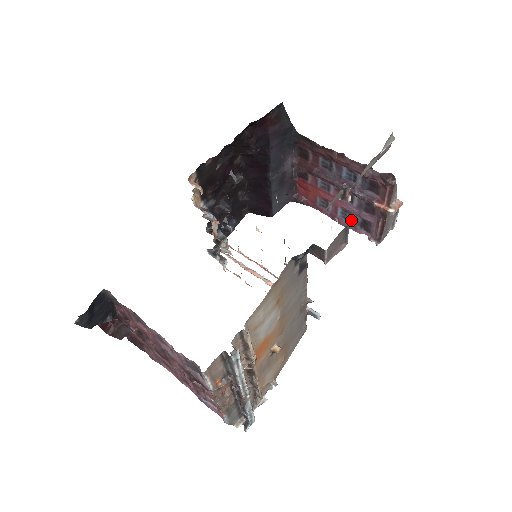
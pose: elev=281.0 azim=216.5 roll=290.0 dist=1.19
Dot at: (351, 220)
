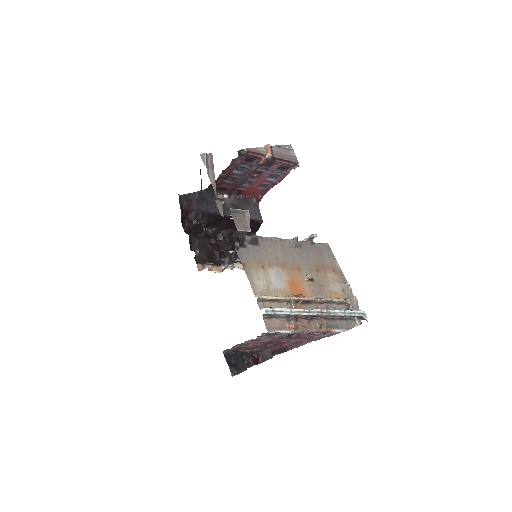
Dot at: (278, 175)
